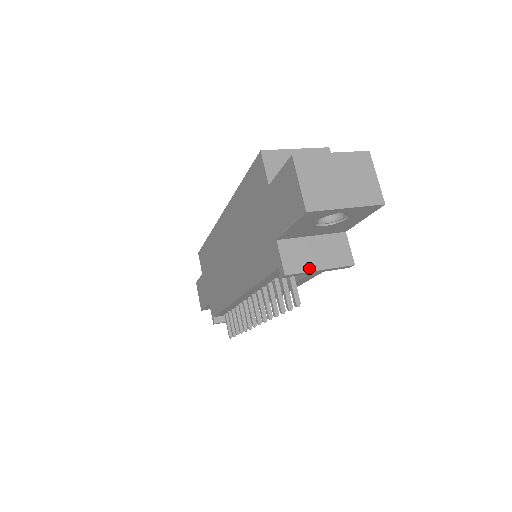
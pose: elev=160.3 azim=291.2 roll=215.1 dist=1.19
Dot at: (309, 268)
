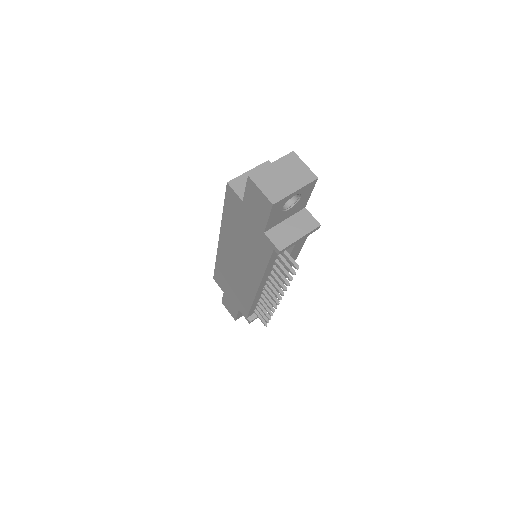
Dot at: (293, 240)
